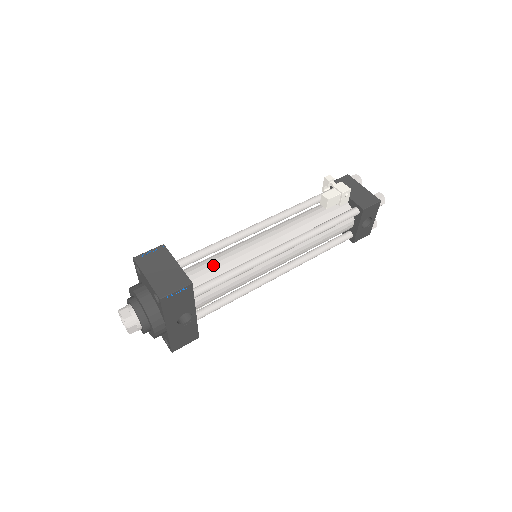
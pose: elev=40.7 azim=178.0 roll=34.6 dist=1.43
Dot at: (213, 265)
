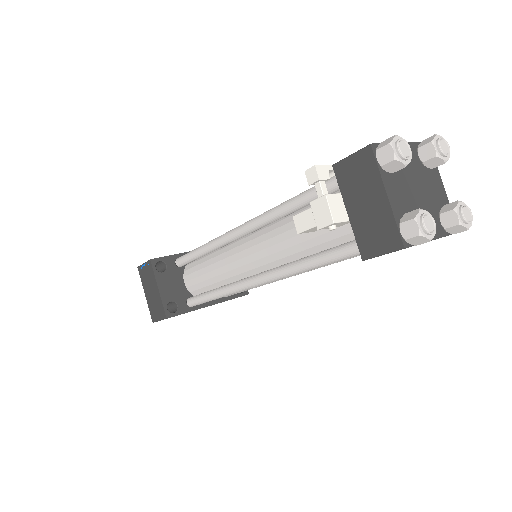
Dot at: (203, 276)
